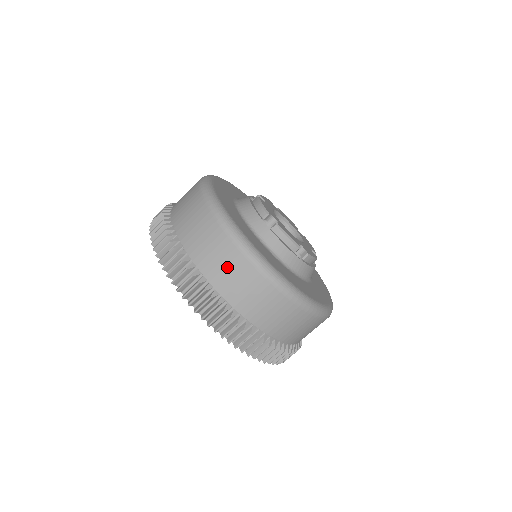
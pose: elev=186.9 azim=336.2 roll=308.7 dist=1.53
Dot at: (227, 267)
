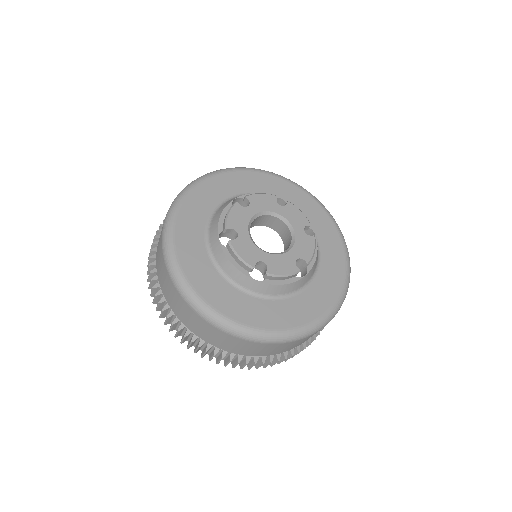
Dot at: (168, 287)
